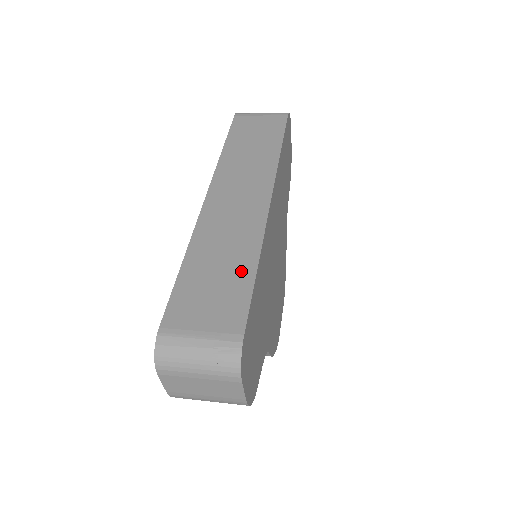
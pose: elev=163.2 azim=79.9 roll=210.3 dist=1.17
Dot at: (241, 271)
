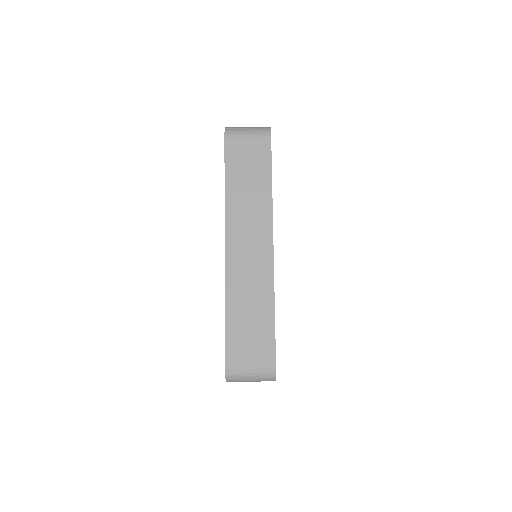
Dot at: (265, 316)
